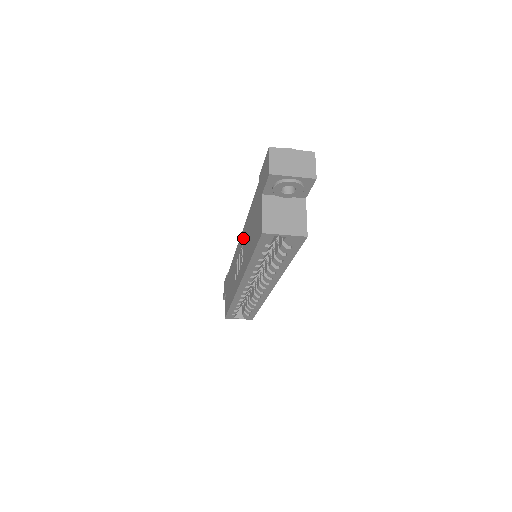
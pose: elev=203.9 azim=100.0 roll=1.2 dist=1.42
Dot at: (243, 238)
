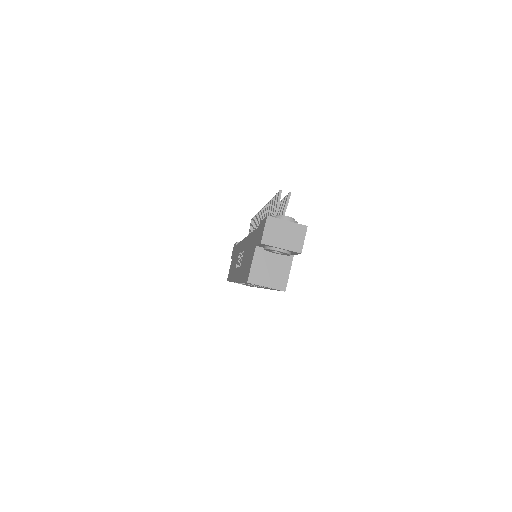
Dot at: (245, 246)
